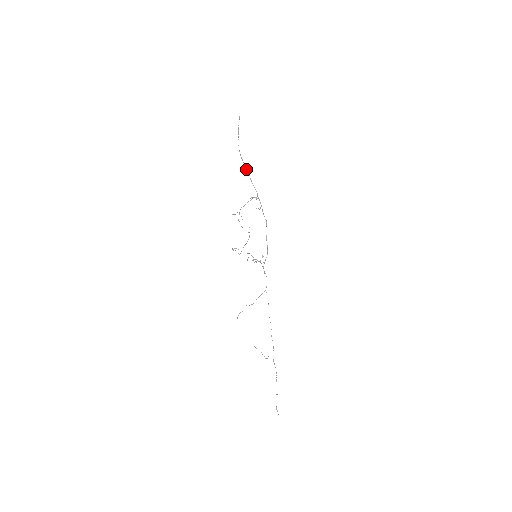
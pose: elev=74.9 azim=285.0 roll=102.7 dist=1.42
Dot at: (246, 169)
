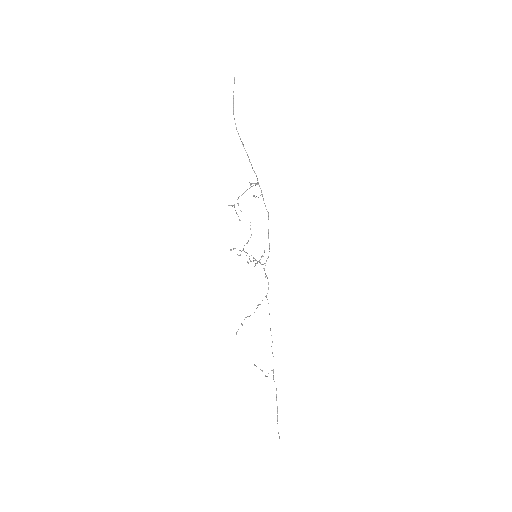
Dot at: occluded
